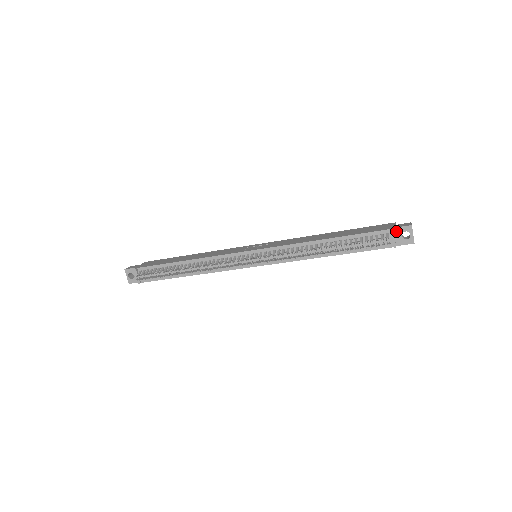
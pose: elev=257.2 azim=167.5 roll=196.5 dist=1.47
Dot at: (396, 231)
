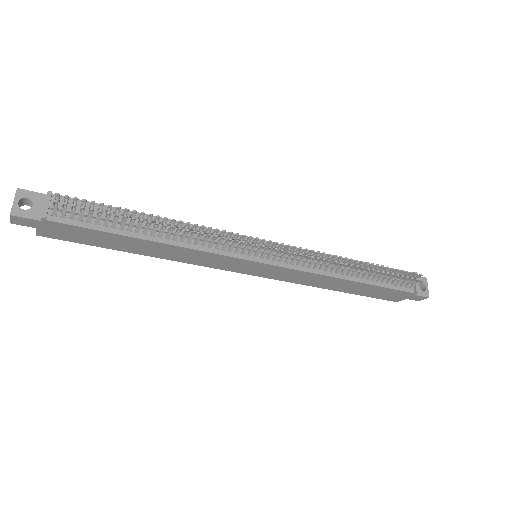
Dot at: occluded
